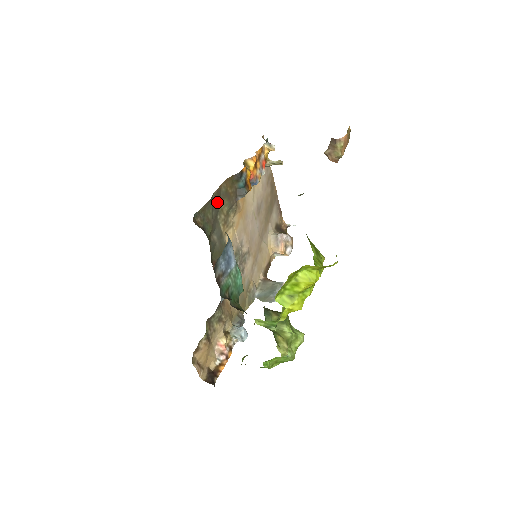
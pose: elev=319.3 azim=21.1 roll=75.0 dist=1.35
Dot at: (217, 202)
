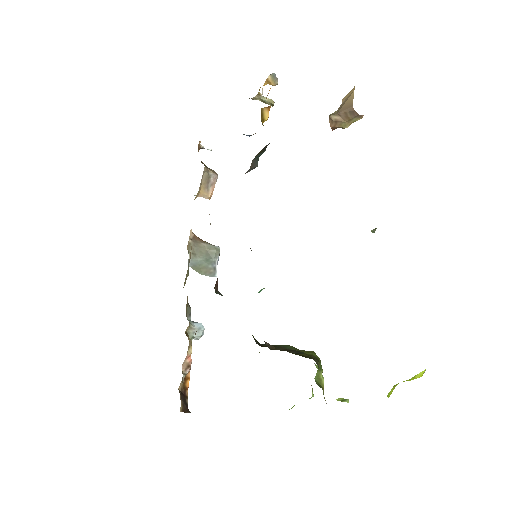
Dot at: occluded
